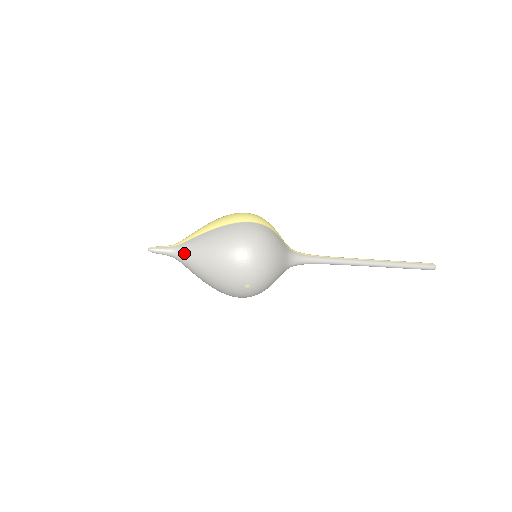
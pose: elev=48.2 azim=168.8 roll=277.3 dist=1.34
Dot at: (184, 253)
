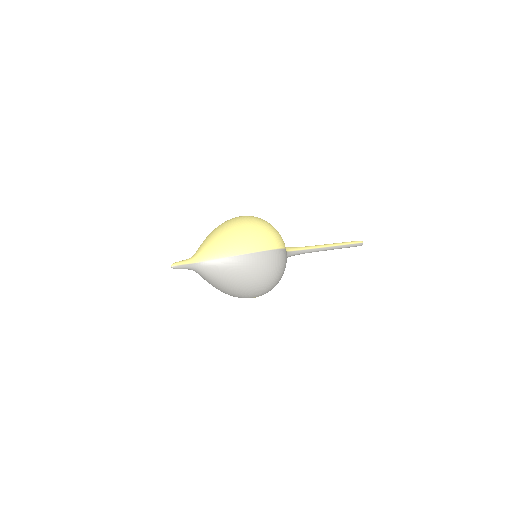
Dot at: (208, 272)
